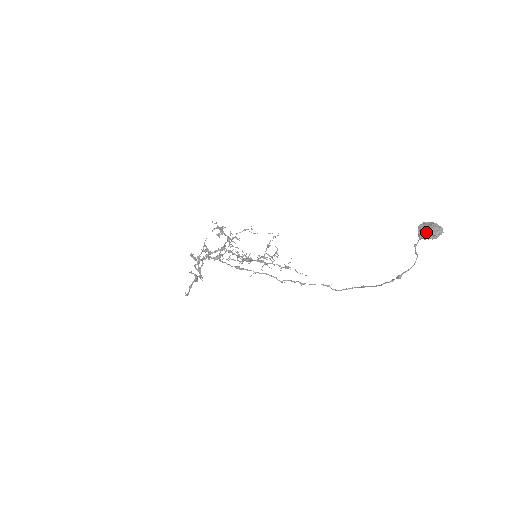
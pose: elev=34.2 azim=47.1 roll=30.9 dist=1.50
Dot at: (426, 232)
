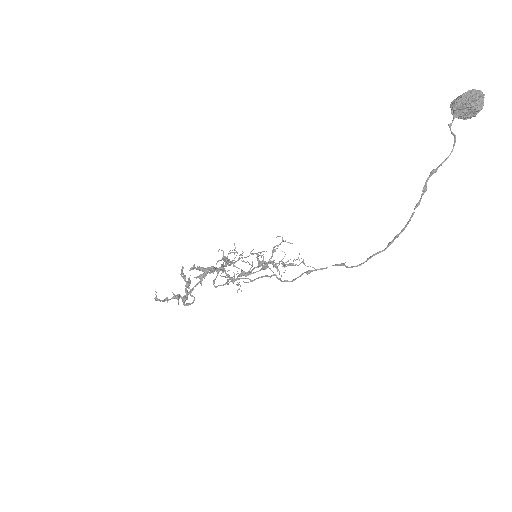
Dot at: (460, 99)
